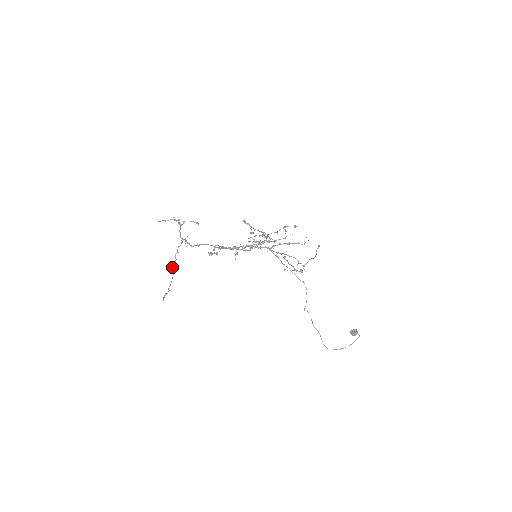
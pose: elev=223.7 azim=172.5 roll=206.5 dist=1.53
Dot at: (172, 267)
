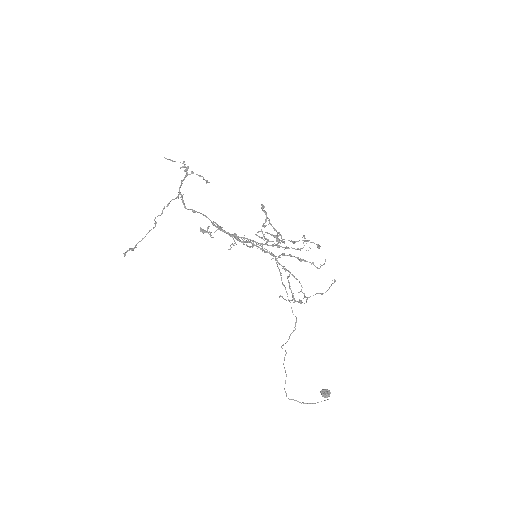
Dot at: (154, 219)
